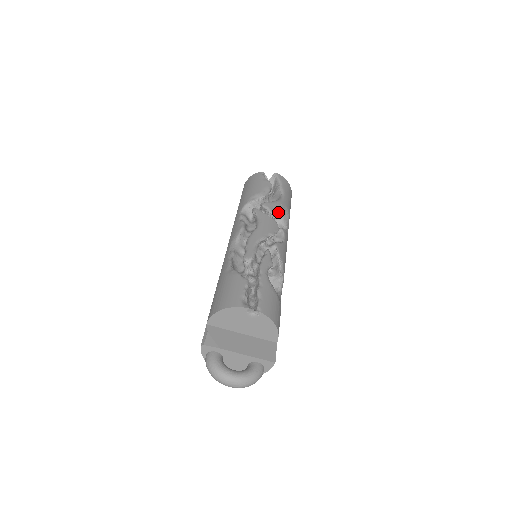
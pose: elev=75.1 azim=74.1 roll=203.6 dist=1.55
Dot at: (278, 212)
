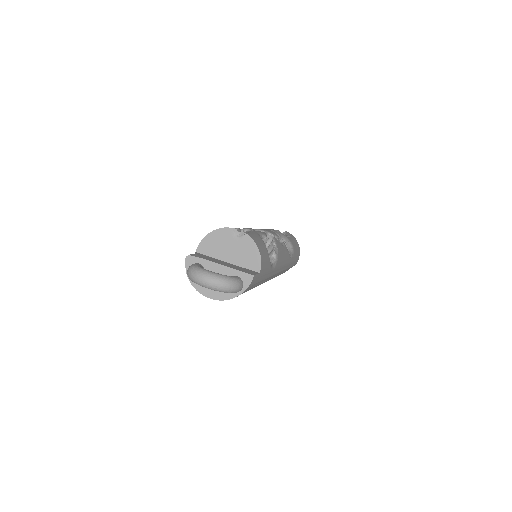
Dot at: (282, 239)
